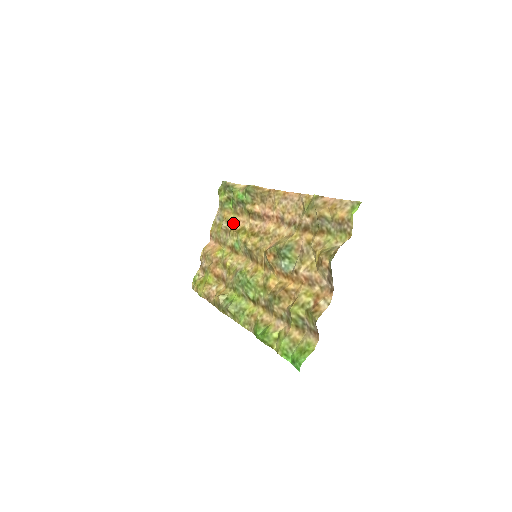
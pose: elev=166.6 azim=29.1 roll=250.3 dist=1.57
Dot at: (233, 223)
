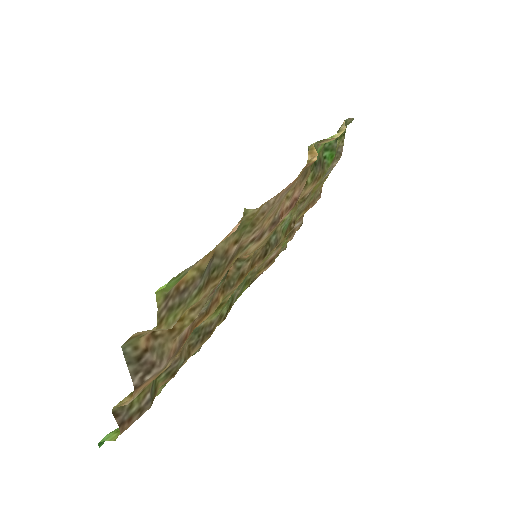
Dot at: (311, 189)
